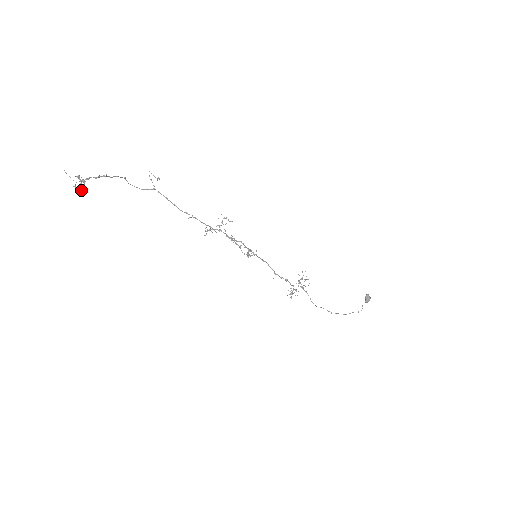
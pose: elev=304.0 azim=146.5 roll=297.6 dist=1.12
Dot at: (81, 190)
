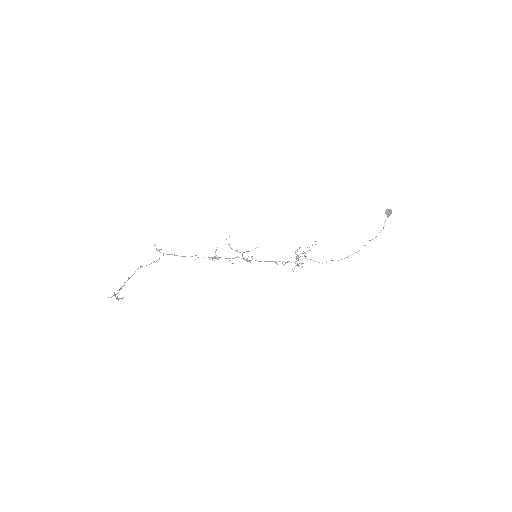
Dot at: occluded
